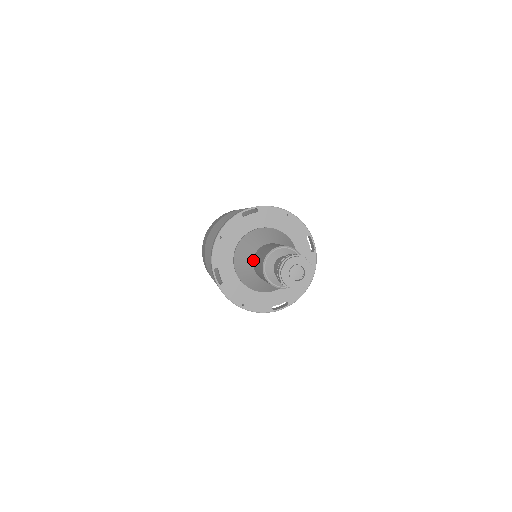
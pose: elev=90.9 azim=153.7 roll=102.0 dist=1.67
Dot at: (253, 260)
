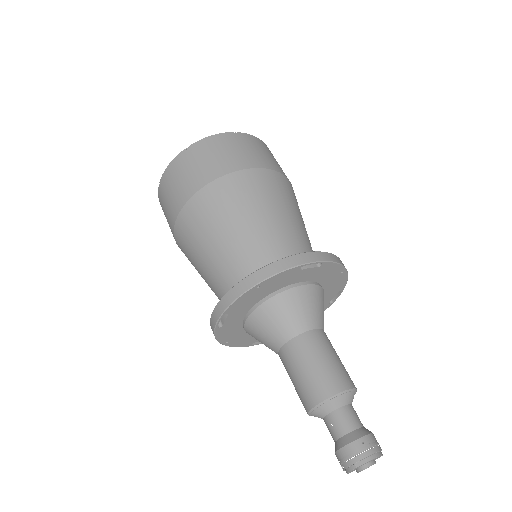
Dot at: (288, 344)
